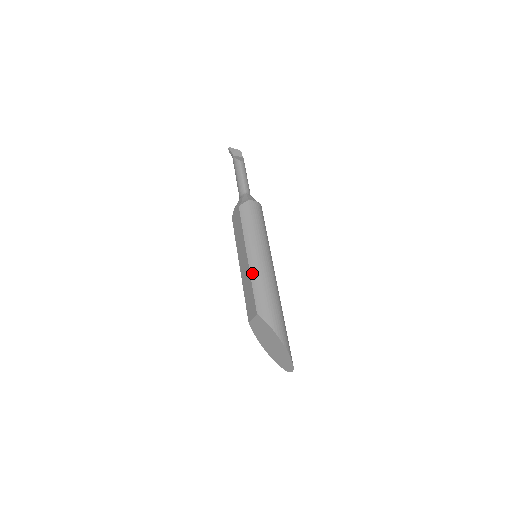
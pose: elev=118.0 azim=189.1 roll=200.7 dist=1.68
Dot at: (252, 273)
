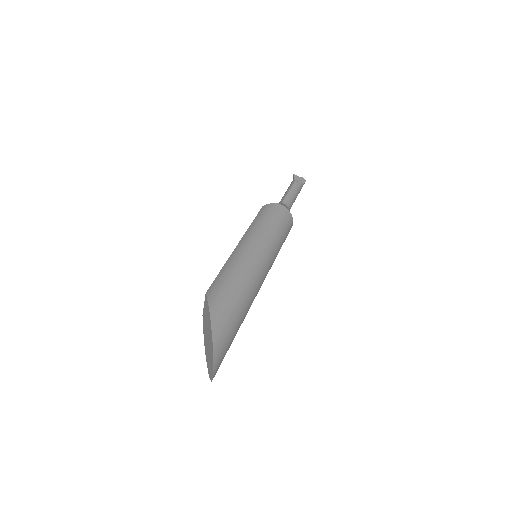
Dot at: (230, 257)
